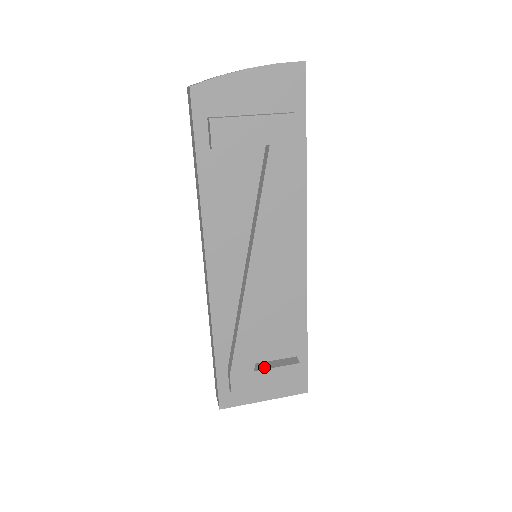
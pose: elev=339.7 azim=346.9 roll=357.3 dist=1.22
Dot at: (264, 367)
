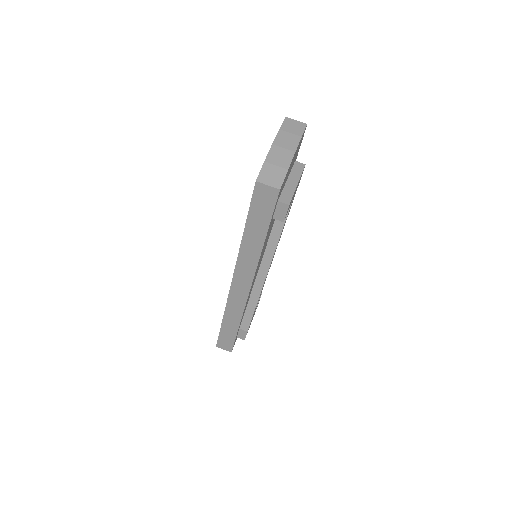
Dot at: occluded
